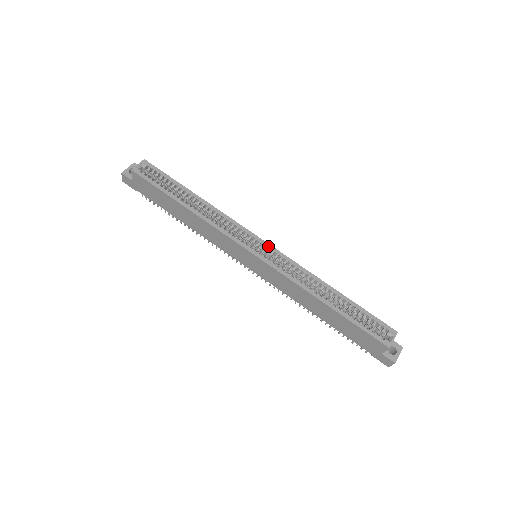
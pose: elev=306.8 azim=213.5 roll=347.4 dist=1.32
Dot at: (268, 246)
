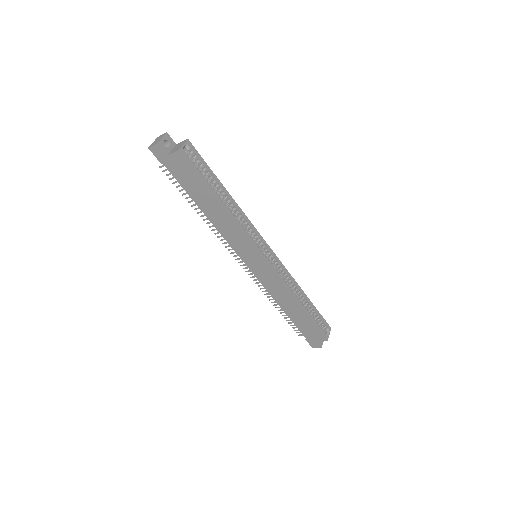
Dot at: (272, 253)
